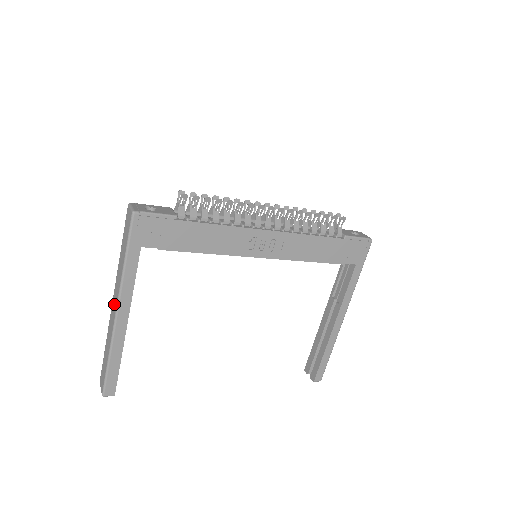
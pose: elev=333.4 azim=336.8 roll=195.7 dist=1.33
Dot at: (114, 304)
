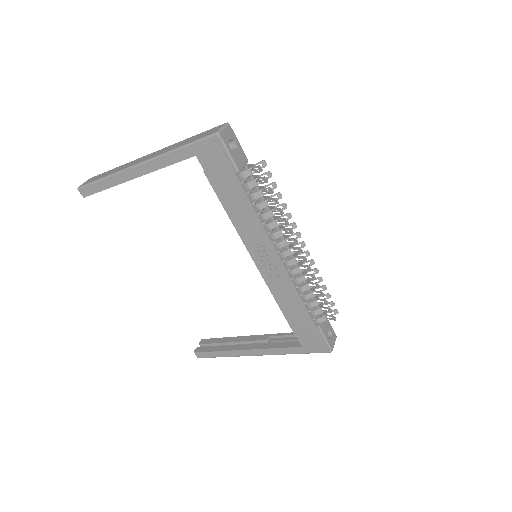
Dot at: (145, 158)
